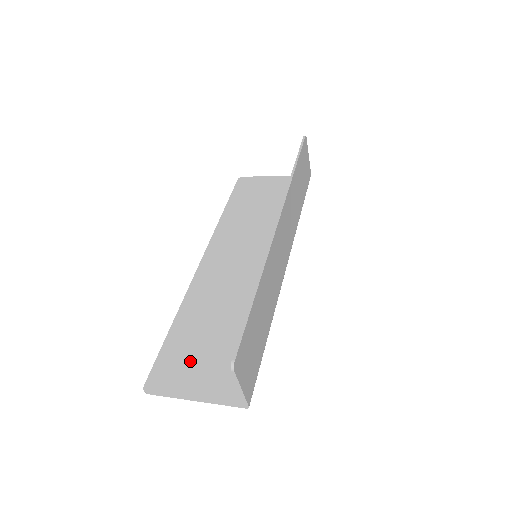
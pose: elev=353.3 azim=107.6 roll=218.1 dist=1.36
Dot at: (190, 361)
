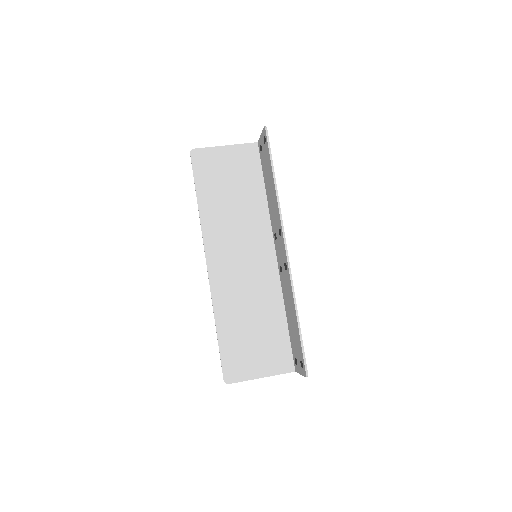
Dot at: (246, 354)
